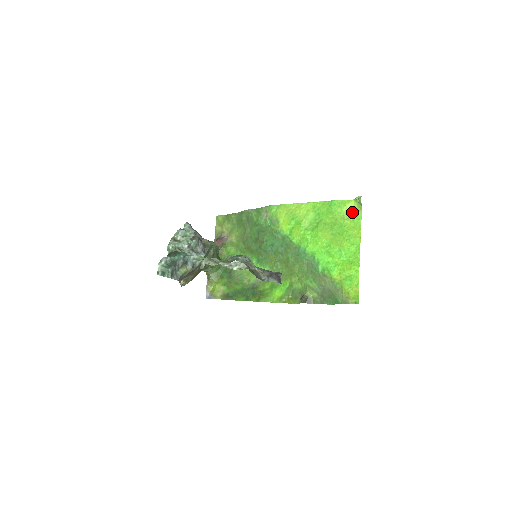
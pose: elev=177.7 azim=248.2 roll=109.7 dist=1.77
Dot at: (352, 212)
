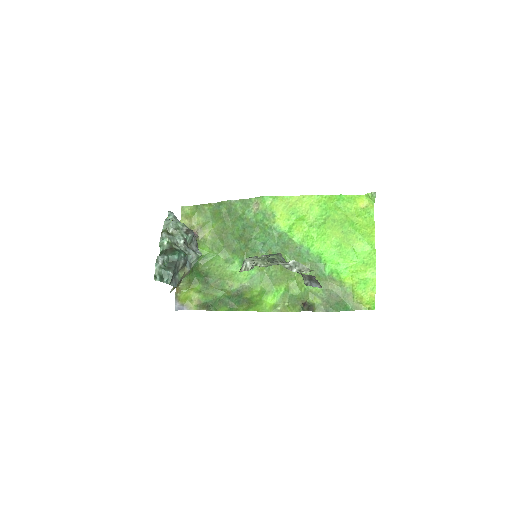
Dot at: (363, 209)
